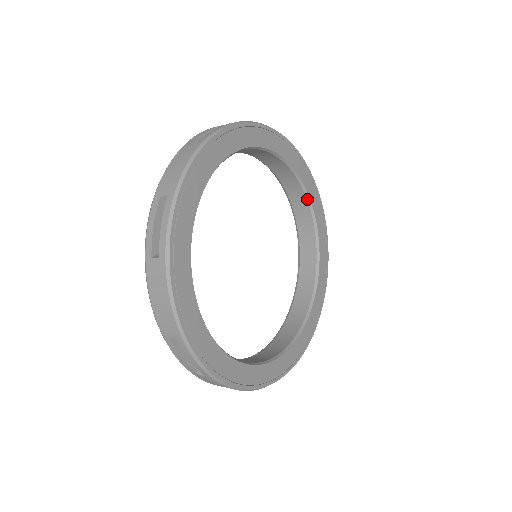
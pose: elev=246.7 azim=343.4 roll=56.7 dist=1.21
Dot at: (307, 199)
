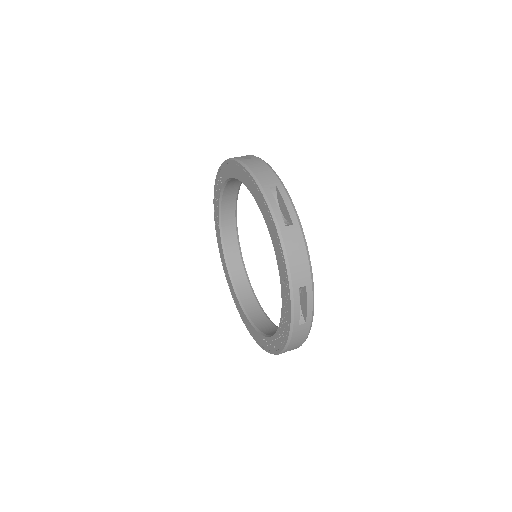
Dot at: (250, 286)
